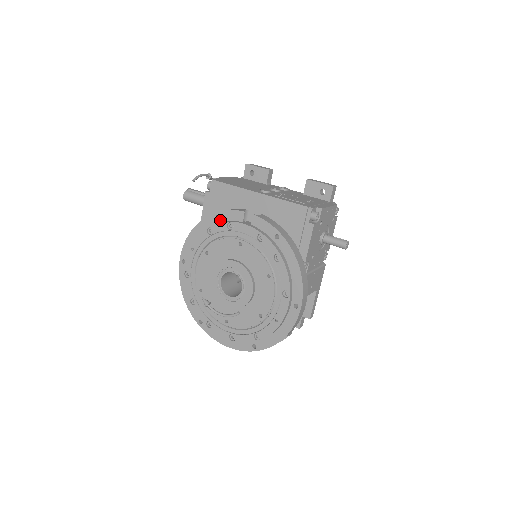
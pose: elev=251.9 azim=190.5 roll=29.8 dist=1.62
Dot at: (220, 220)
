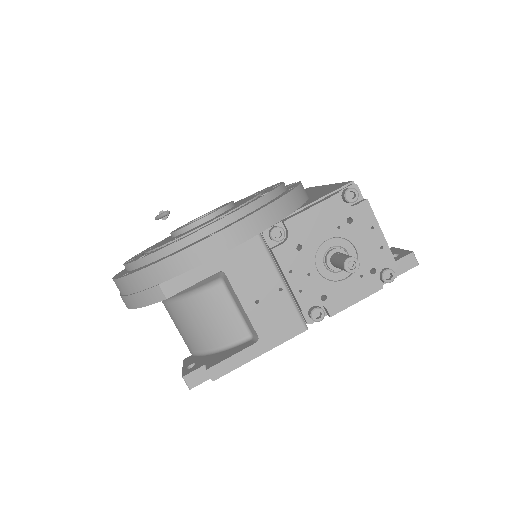
Dot at: occluded
